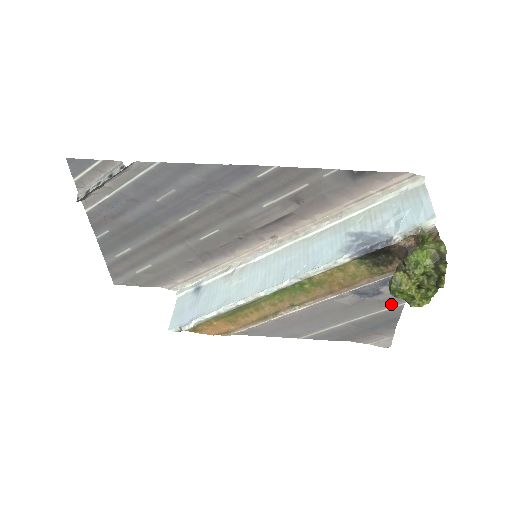
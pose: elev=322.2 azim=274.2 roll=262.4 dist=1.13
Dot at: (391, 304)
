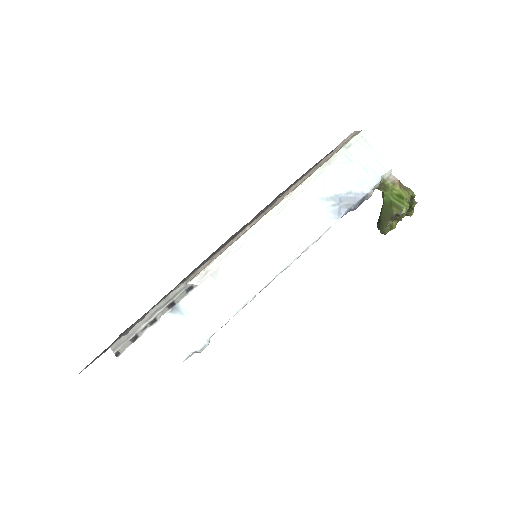
Dot at: occluded
